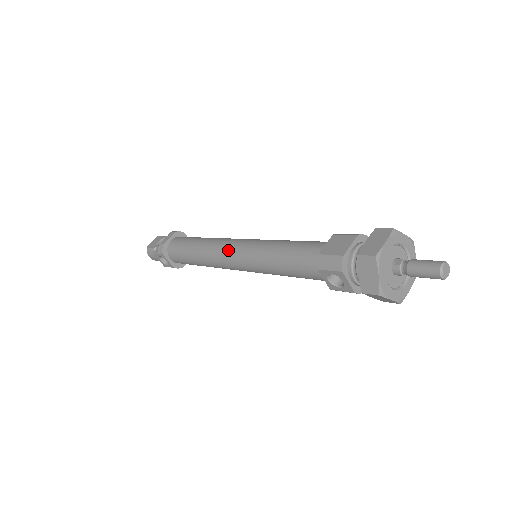
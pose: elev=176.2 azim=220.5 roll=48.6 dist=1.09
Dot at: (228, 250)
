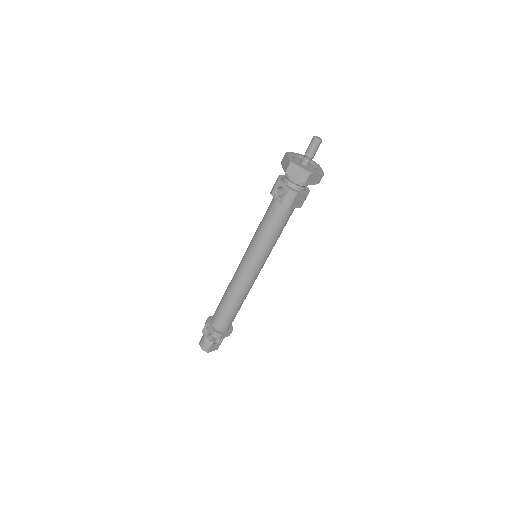
Dot at: occluded
